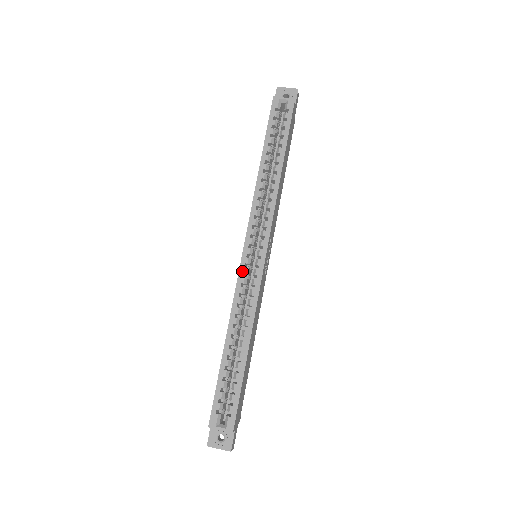
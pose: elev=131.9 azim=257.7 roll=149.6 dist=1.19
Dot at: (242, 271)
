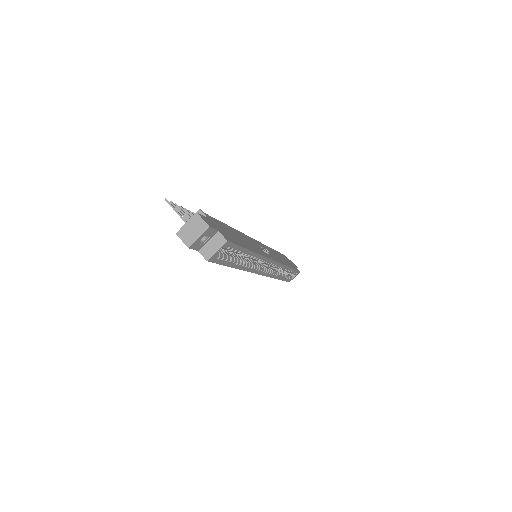
Dot at: (267, 275)
